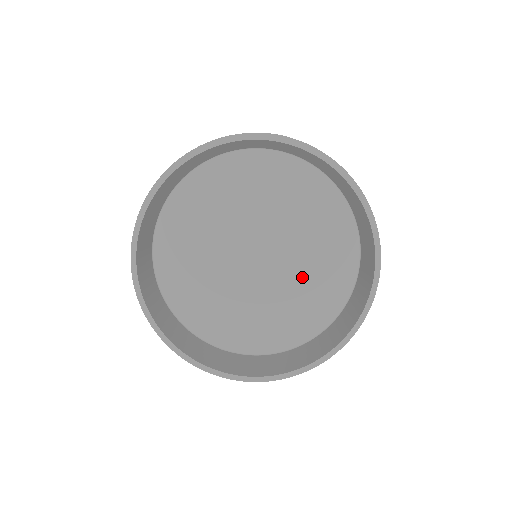
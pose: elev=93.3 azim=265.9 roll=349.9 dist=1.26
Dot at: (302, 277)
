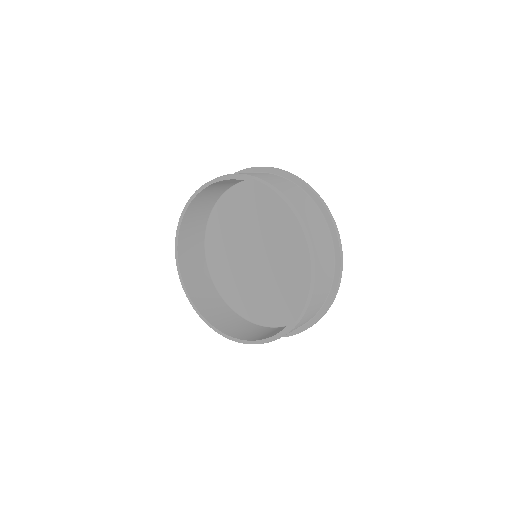
Dot at: (279, 287)
